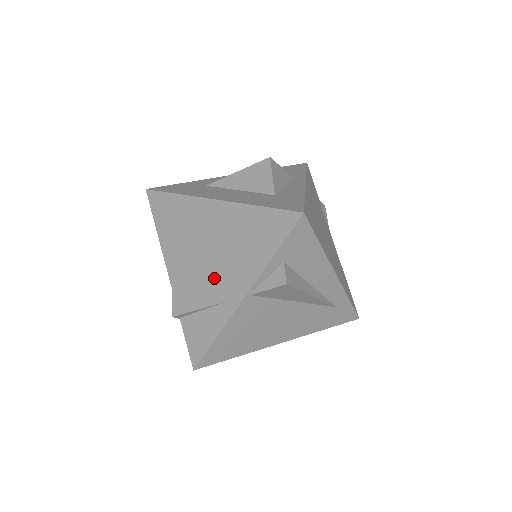
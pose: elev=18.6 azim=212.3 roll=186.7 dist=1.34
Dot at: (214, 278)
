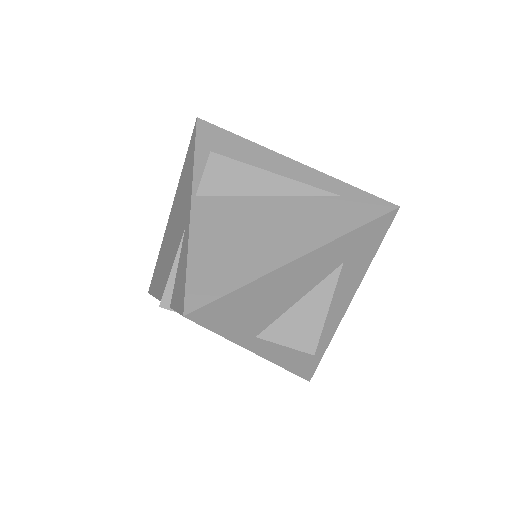
Dot at: (178, 236)
